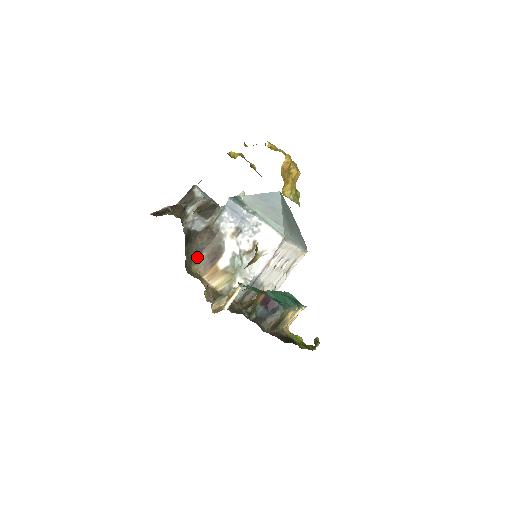
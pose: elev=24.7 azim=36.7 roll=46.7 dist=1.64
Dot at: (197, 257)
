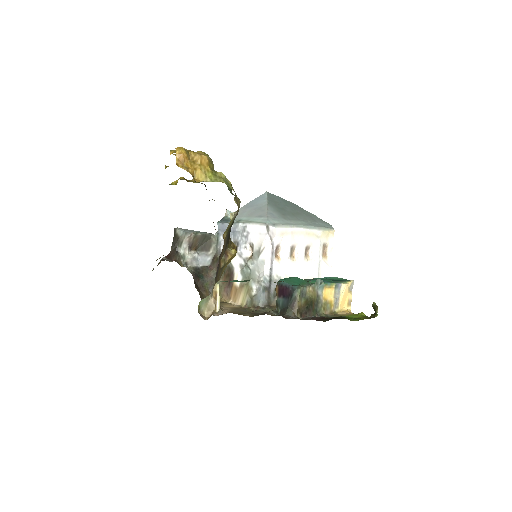
Dot at: occluded
